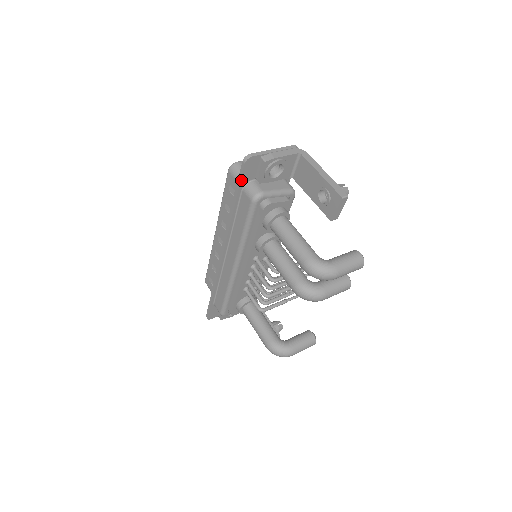
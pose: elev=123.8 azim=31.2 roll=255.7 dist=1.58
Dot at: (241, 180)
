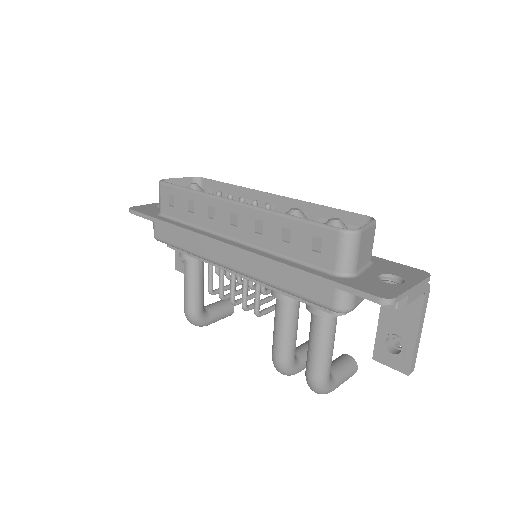
Dot at: (350, 292)
